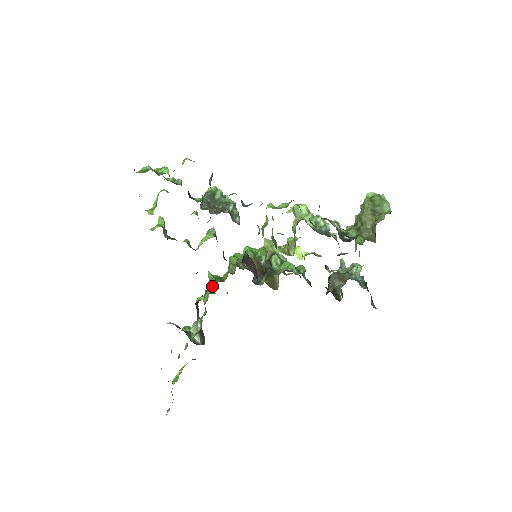
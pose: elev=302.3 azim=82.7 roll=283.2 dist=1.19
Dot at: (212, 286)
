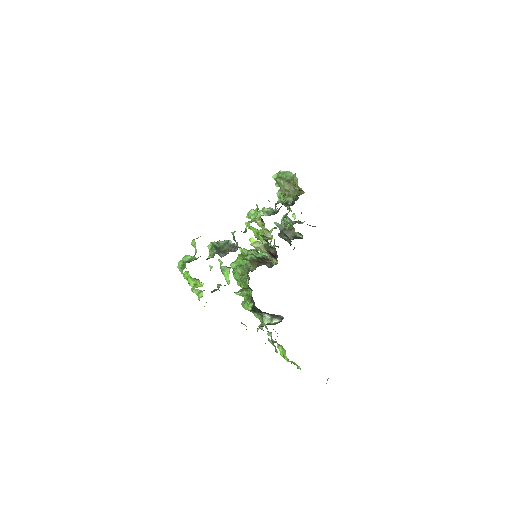
Dot at: (246, 296)
